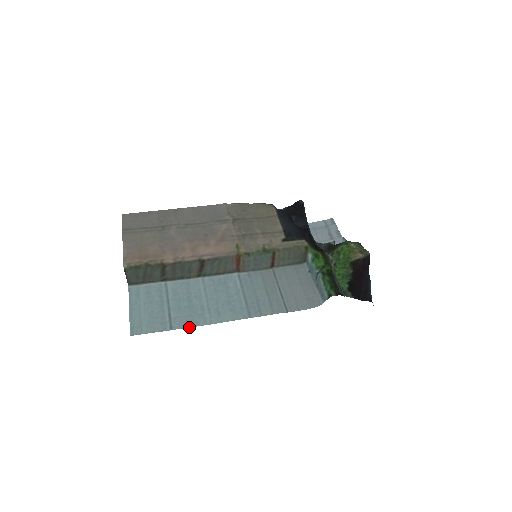
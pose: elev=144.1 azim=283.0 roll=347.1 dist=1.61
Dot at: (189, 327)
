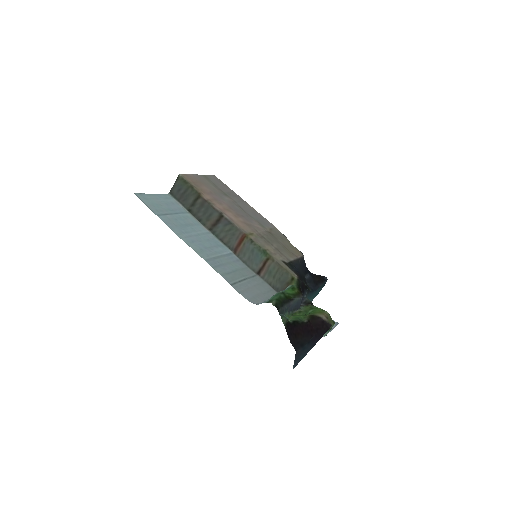
Dot at: (167, 225)
